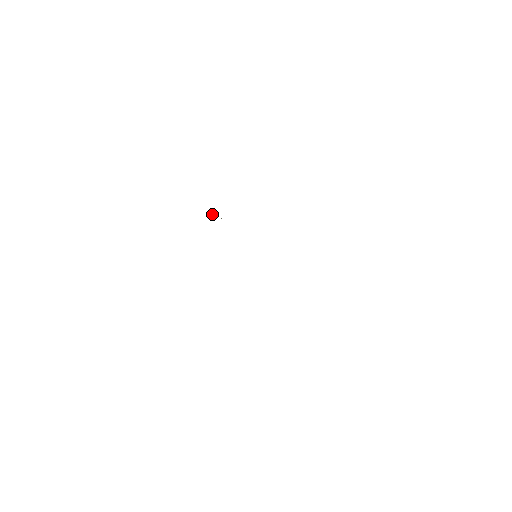
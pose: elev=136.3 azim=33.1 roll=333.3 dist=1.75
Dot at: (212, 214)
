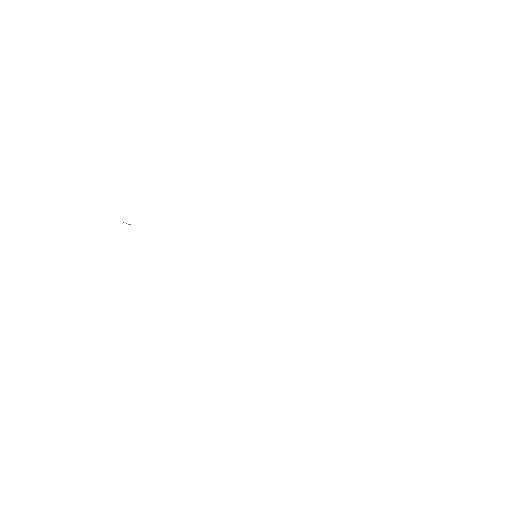
Dot at: occluded
